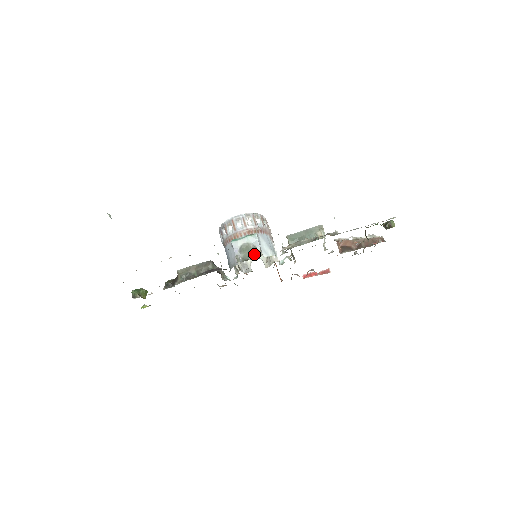
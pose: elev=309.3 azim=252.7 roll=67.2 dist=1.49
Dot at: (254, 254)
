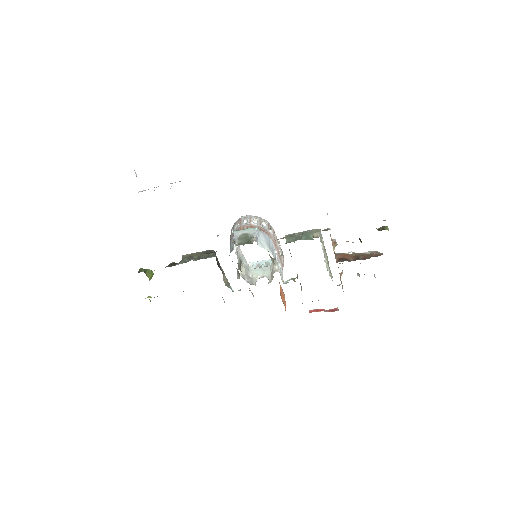
Dot at: (250, 241)
